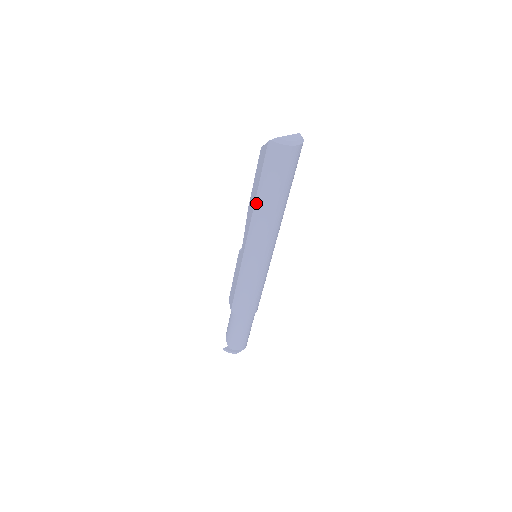
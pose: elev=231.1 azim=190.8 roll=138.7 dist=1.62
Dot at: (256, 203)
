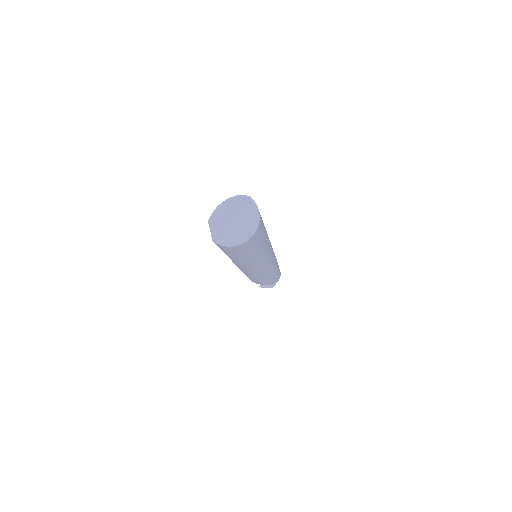
Dot at: occluded
